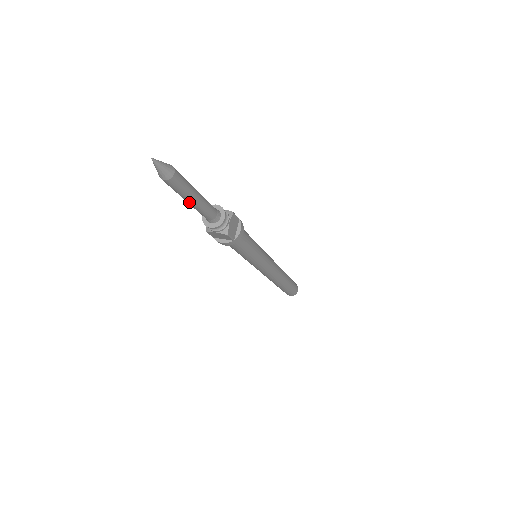
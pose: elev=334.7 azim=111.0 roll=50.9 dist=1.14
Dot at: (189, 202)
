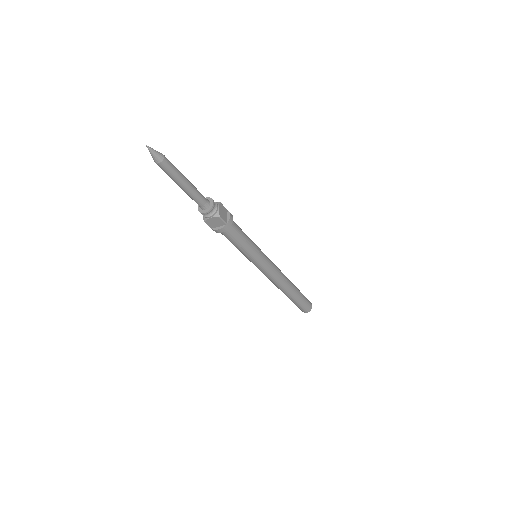
Dot at: (182, 186)
